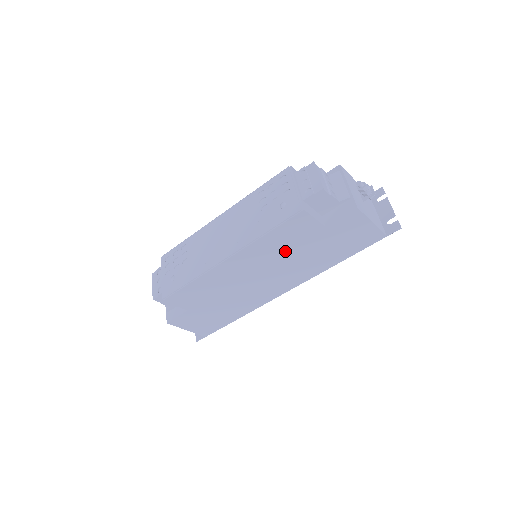
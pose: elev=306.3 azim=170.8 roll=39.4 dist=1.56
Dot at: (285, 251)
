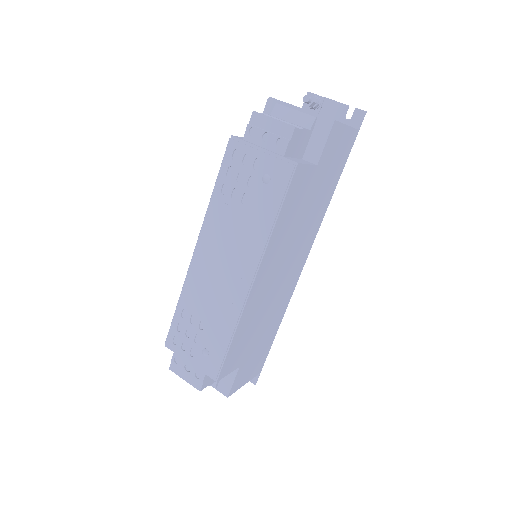
Dot at: (294, 223)
